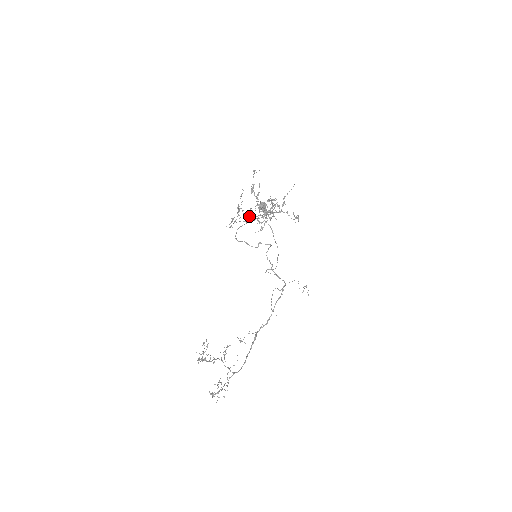
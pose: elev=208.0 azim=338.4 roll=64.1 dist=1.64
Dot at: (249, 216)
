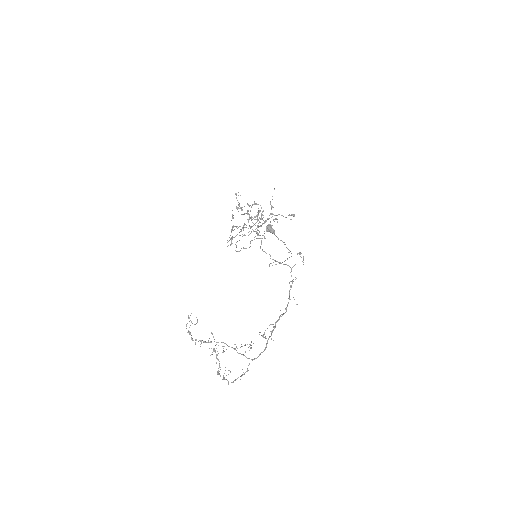
Dot at: occluded
